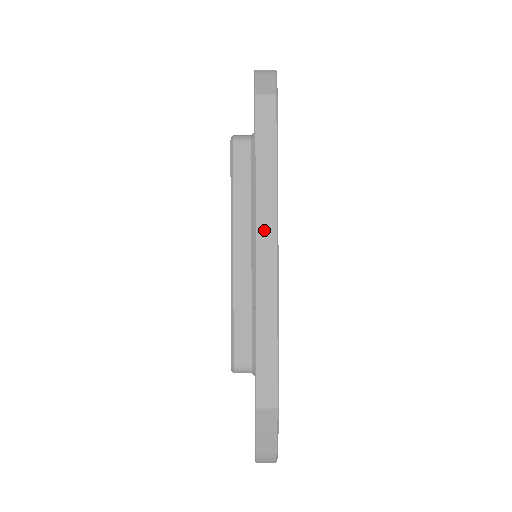
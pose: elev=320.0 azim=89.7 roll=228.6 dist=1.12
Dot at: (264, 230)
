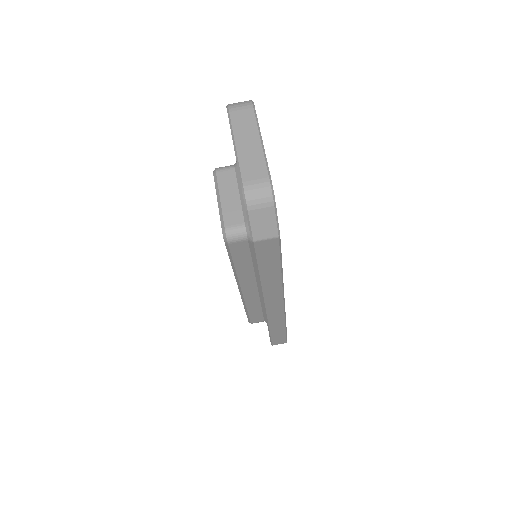
Dot at: (272, 300)
